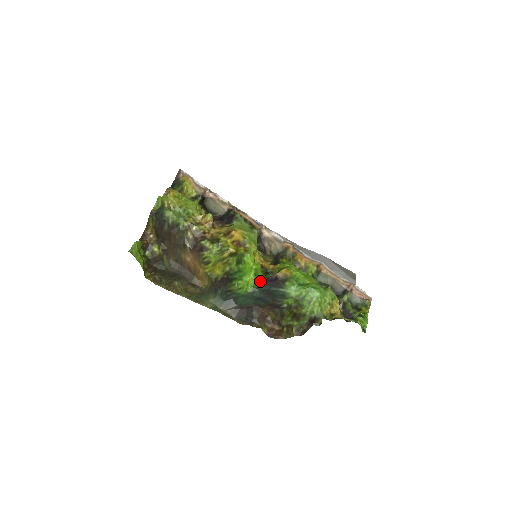
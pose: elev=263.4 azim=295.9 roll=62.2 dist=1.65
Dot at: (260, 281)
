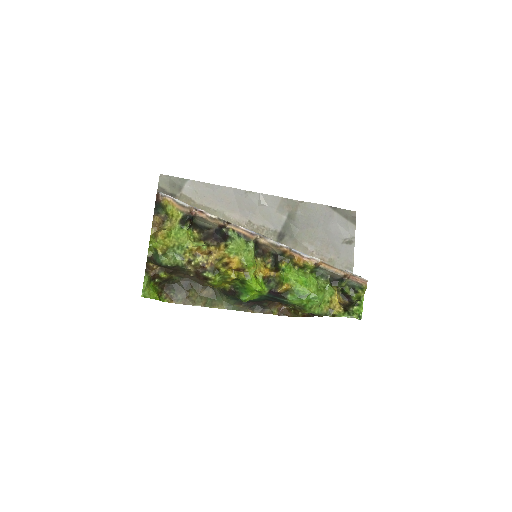
Dot at: (264, 293)
